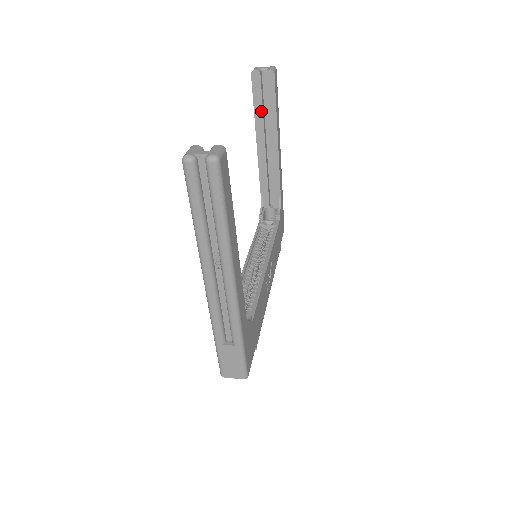
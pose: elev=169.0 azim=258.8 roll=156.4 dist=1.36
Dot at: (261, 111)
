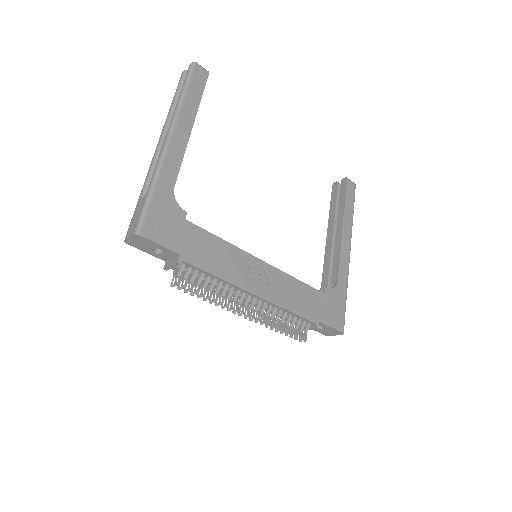
Dot at: (334, 208)
